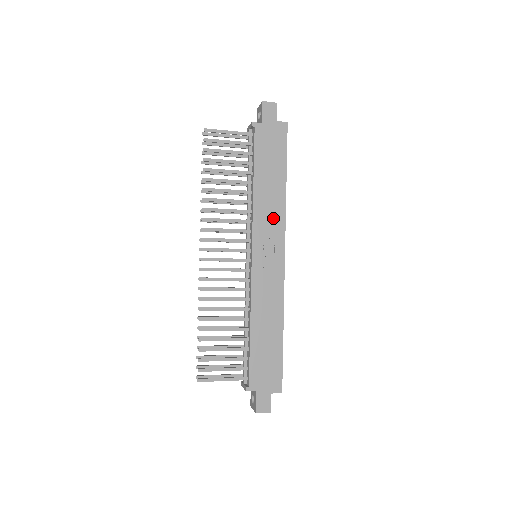
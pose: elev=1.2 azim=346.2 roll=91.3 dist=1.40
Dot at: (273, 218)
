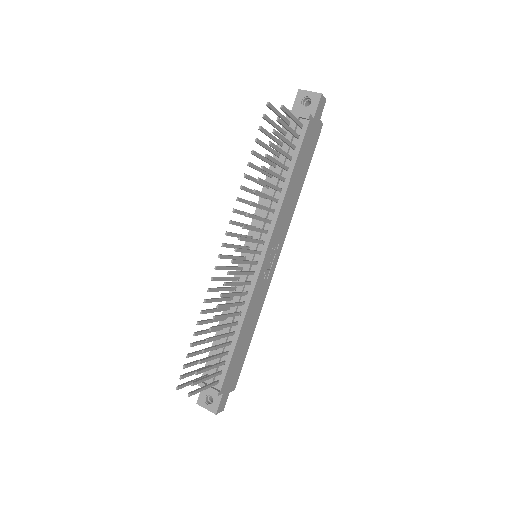
Dot at: (285, 222)
